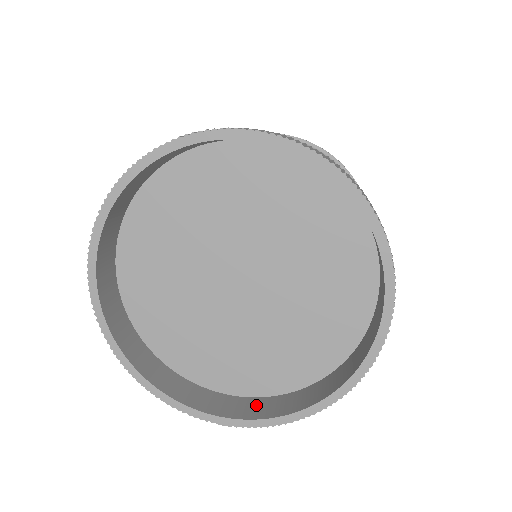
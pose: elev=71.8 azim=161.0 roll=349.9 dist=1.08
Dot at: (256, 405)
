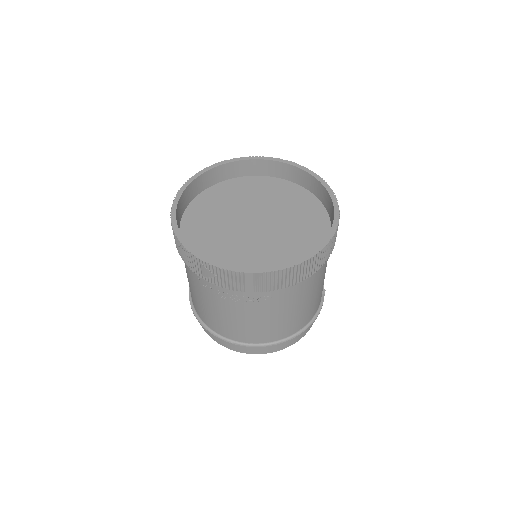
Dot at: occluded
